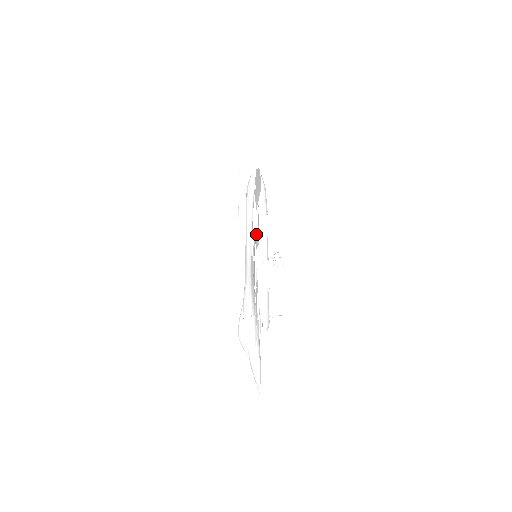
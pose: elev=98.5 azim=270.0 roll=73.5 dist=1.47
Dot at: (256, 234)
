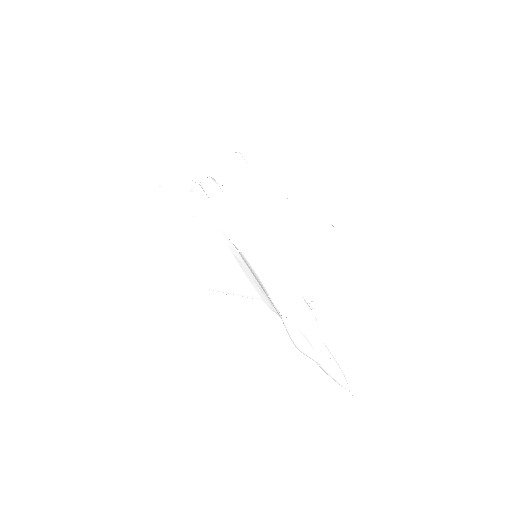
Dot at: (251, 225)
